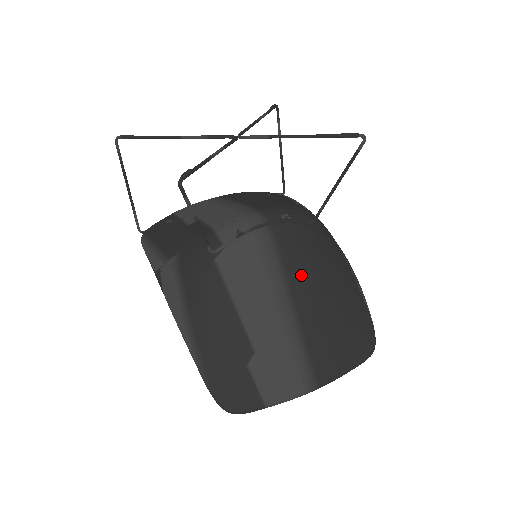
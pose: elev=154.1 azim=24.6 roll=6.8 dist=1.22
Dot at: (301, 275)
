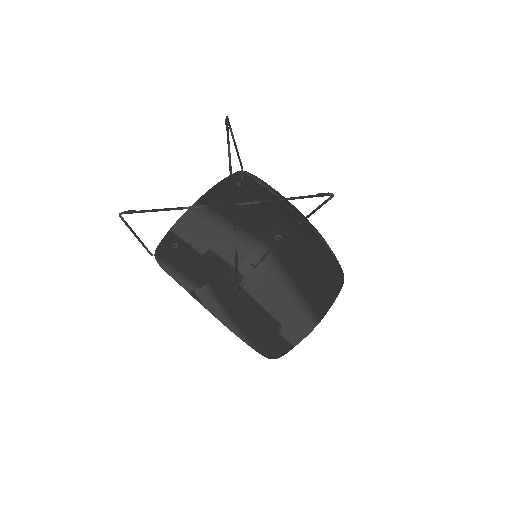
Dot at: (297, 269)
